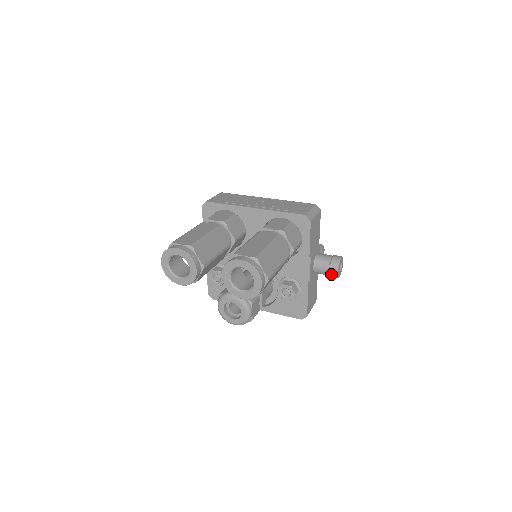
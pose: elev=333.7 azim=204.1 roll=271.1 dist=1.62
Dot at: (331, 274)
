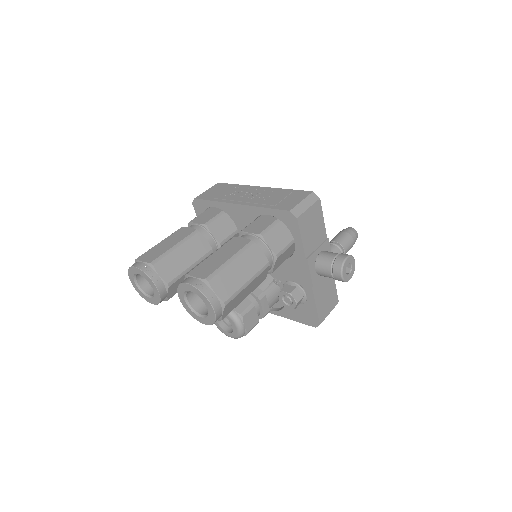
Dot at: (336, 278)
